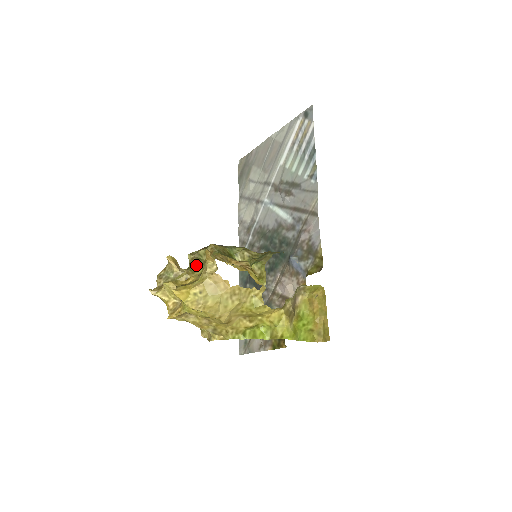
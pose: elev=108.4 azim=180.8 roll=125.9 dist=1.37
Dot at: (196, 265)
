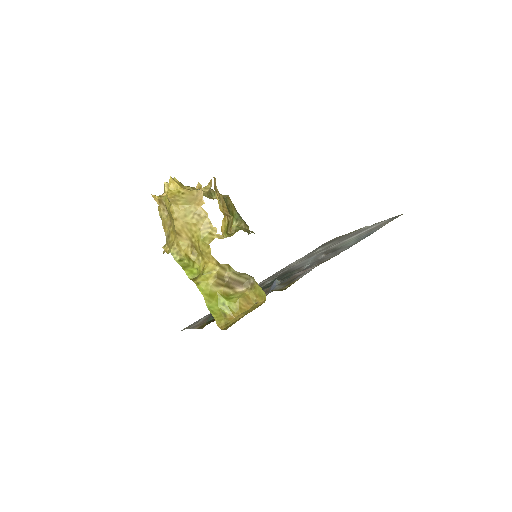
Dot at: (204, 192)
